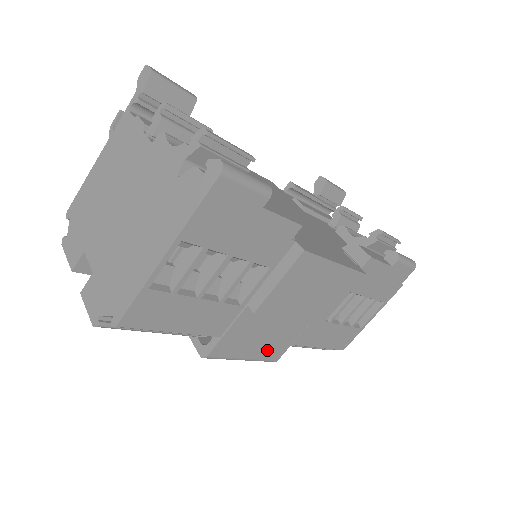
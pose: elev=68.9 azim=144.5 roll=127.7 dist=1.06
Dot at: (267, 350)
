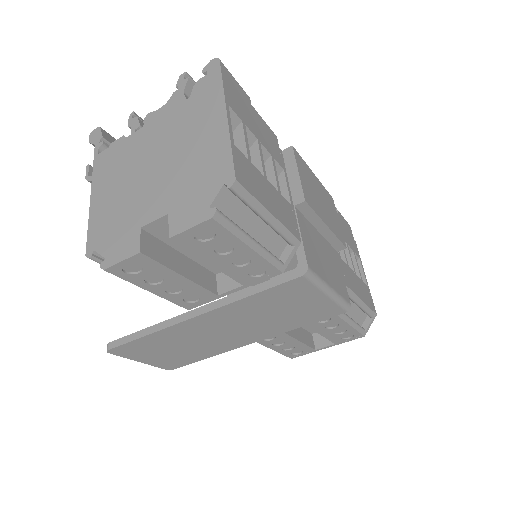
Dot at: (336, 283)
